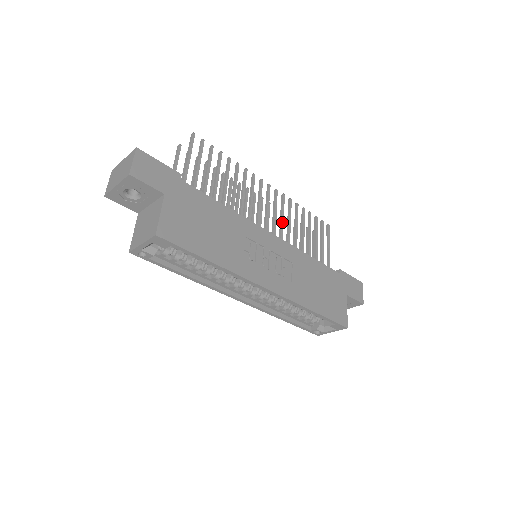
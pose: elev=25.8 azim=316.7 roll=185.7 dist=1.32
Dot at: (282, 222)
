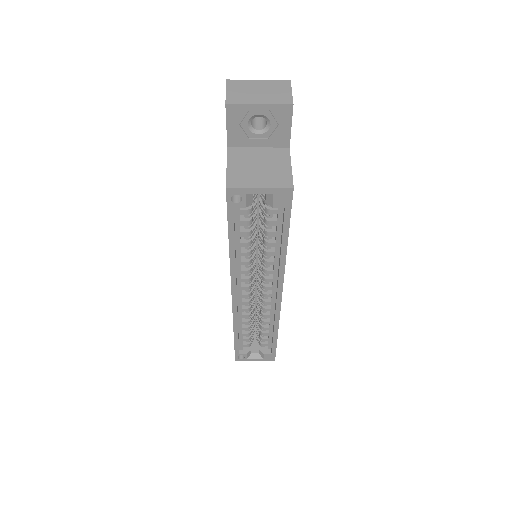
Dot at: occluded
